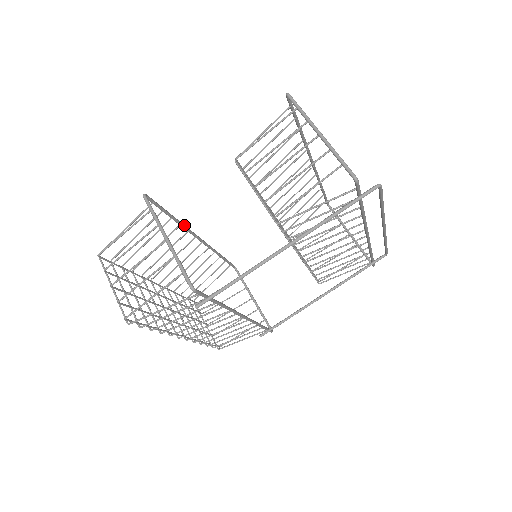
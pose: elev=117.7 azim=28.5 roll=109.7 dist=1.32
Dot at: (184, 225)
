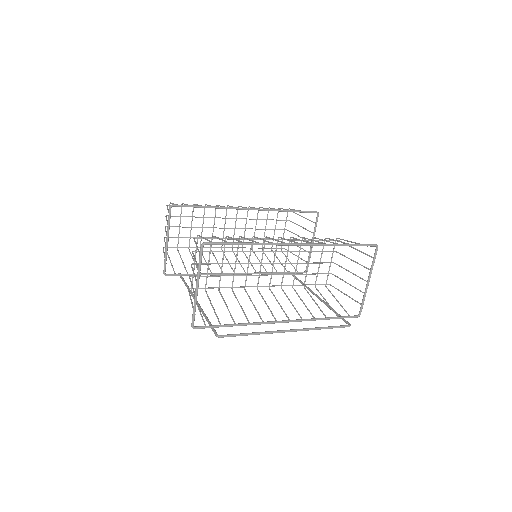
Dot at: (225, 208)
